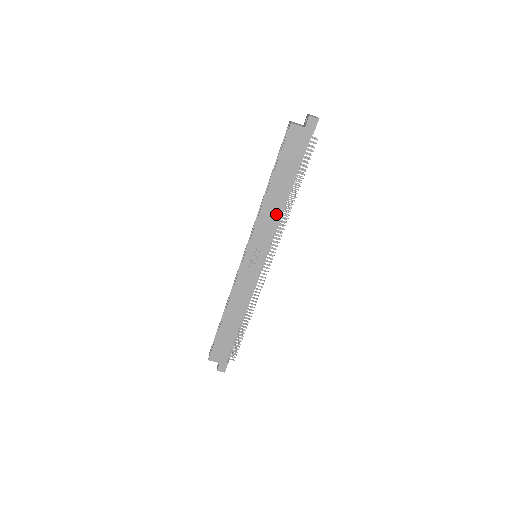
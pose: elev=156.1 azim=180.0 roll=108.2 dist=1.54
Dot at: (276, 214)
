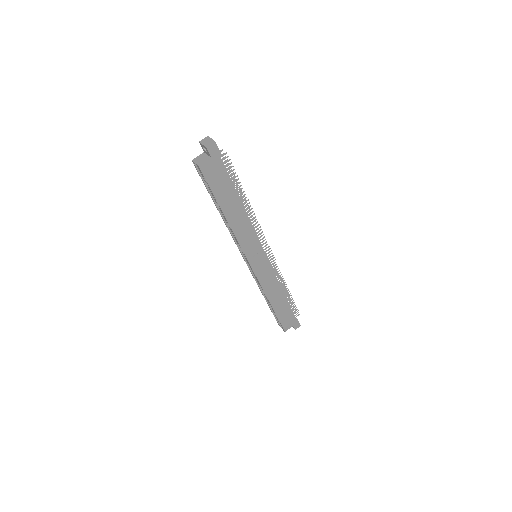
Dot at: (246, 224)
